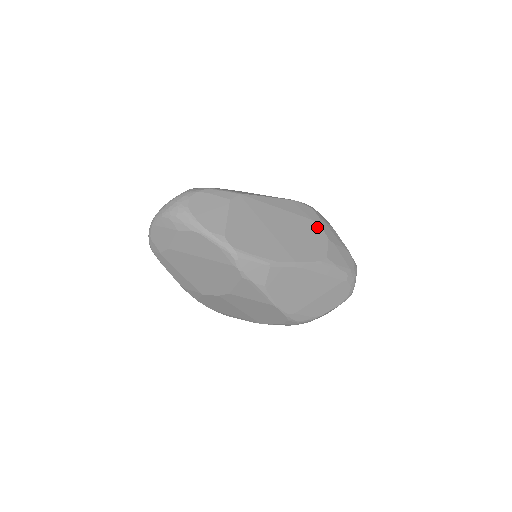
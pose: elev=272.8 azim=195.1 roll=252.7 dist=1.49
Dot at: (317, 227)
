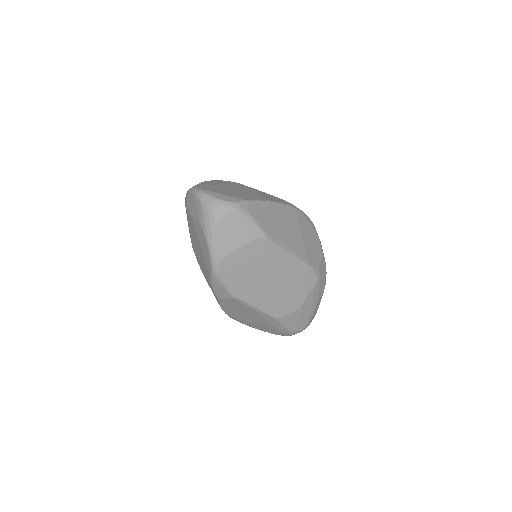
Dot at: (302, 295)
